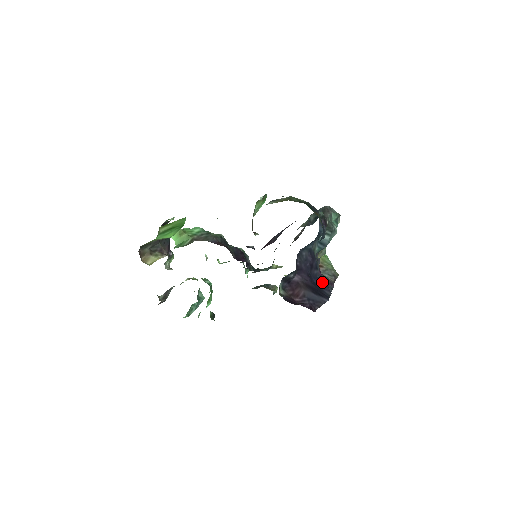
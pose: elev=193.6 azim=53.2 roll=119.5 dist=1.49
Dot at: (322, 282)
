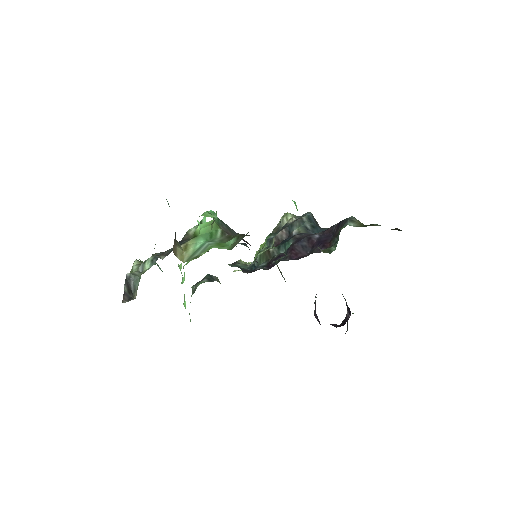
Dot at: occluded
